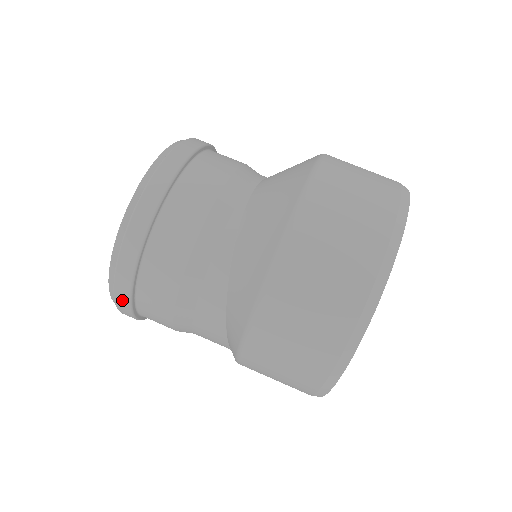
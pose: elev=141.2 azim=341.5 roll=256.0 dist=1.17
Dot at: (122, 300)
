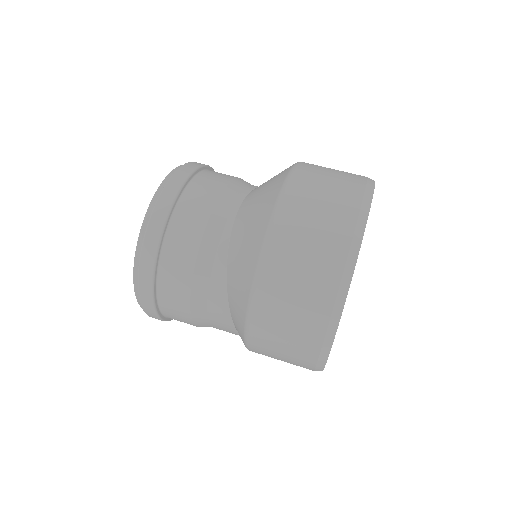
Dot at: (150, 312)
